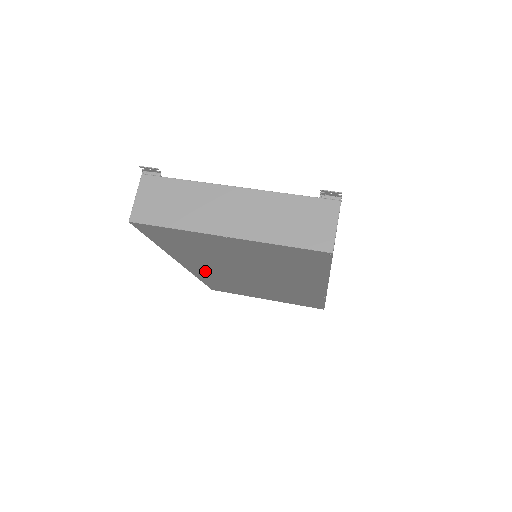
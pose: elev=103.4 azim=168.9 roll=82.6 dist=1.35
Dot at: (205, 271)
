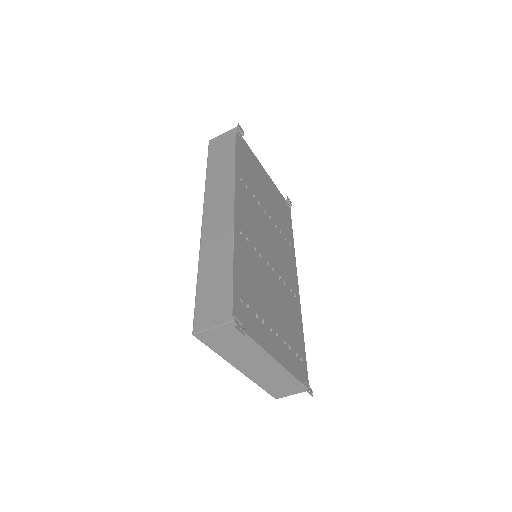
Dot at: occluded
